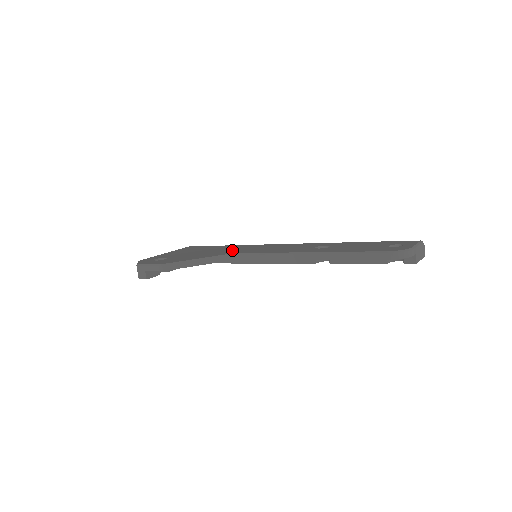
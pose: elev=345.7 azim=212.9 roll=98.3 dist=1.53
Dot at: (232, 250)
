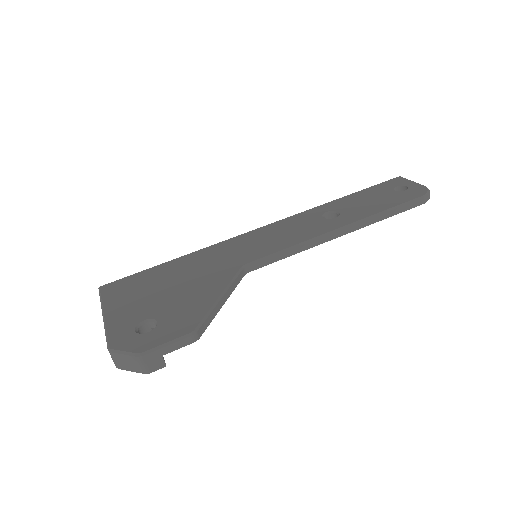
Dot at: (221, 262)
